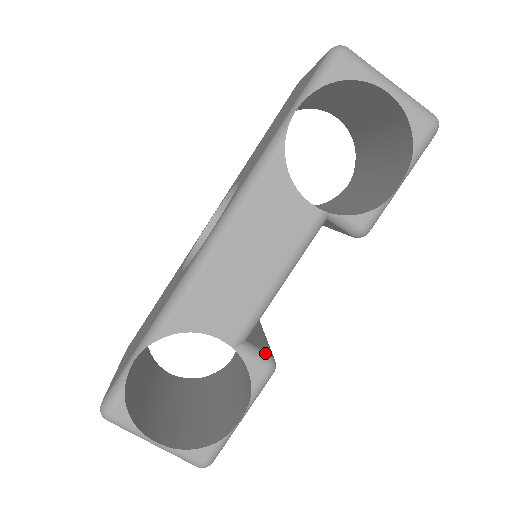
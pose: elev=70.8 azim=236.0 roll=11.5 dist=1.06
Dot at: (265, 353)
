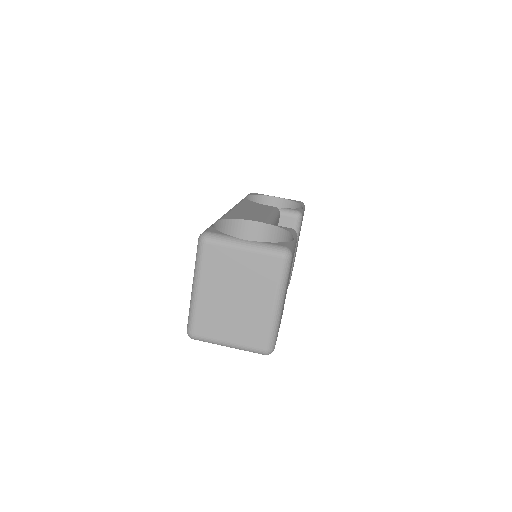
Dot at: occluded
